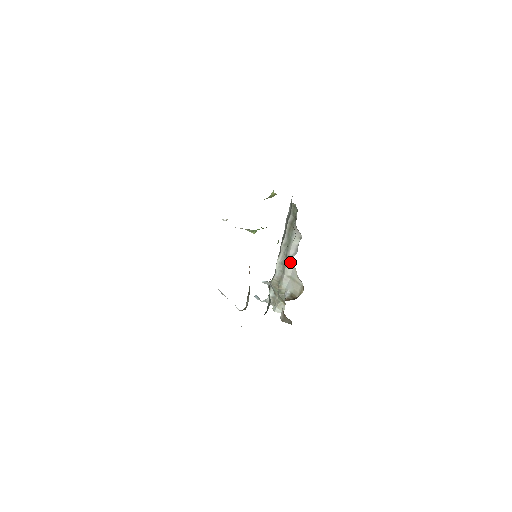
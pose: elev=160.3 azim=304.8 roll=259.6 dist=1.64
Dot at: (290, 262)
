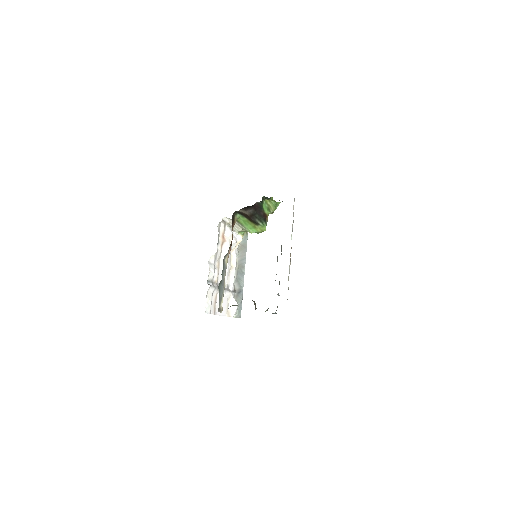
Dot at: occluded
